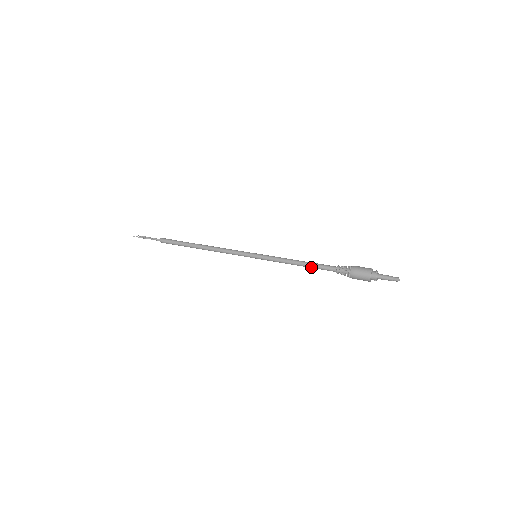
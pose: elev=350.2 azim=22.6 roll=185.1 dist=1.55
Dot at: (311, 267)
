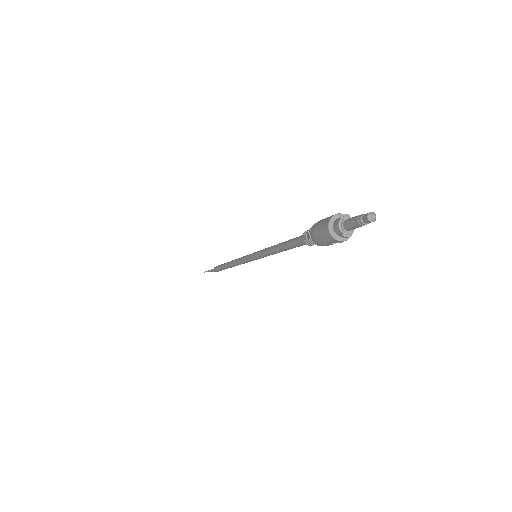
Dot at: (287, 247)
